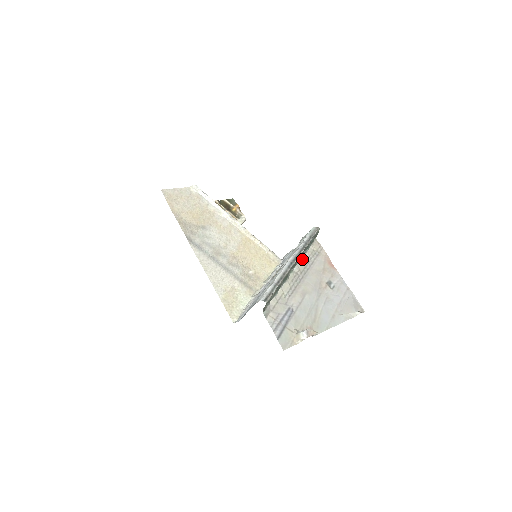
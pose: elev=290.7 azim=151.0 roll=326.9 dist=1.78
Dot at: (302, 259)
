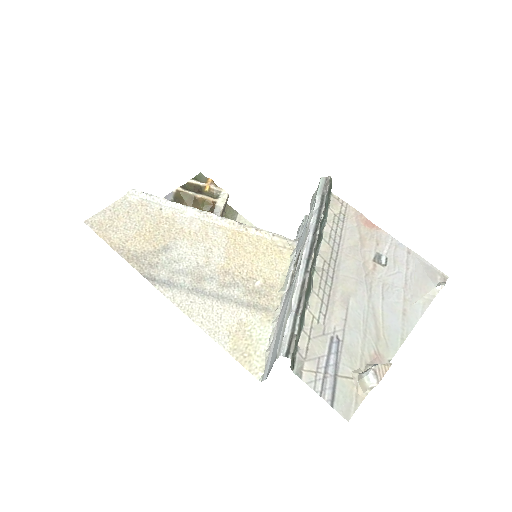
Dot at: (322, 240)
